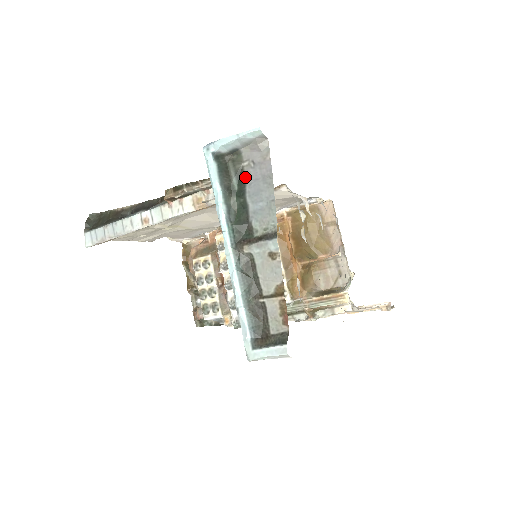
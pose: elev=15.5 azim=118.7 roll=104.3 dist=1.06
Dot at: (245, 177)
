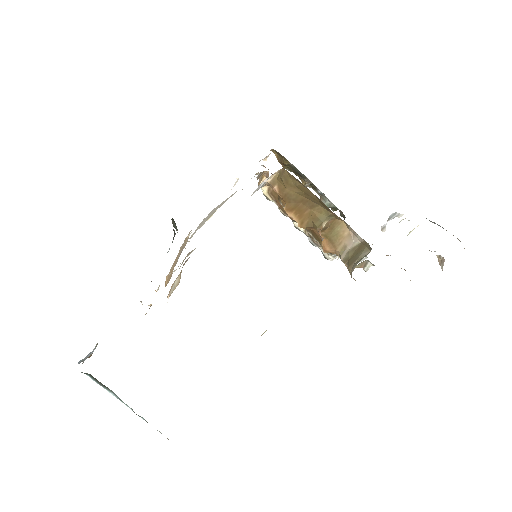
Dot at: occluded
